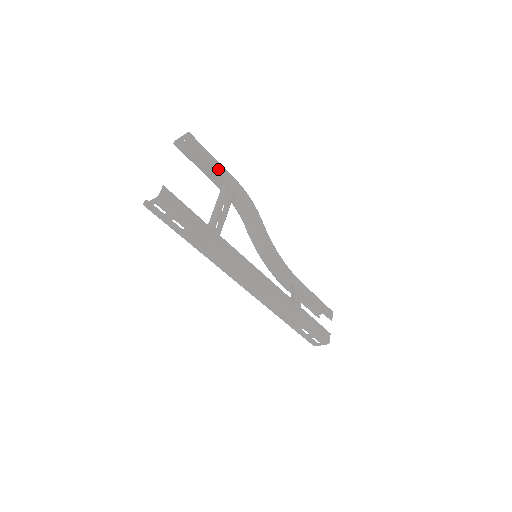
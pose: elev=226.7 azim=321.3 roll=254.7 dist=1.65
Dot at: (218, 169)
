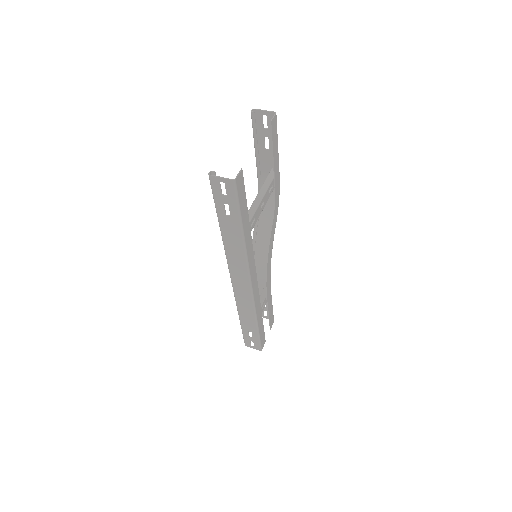
Dot at: (276, 161)
